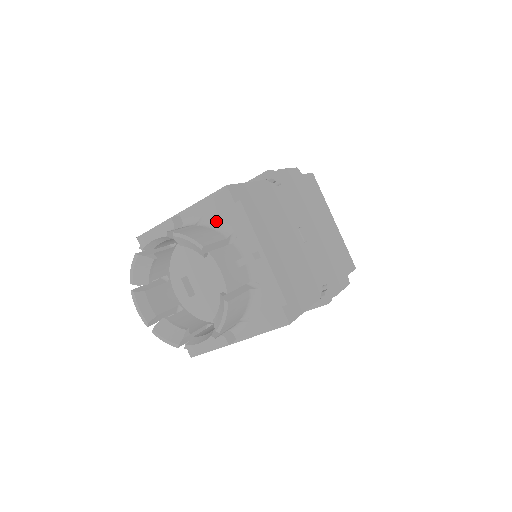
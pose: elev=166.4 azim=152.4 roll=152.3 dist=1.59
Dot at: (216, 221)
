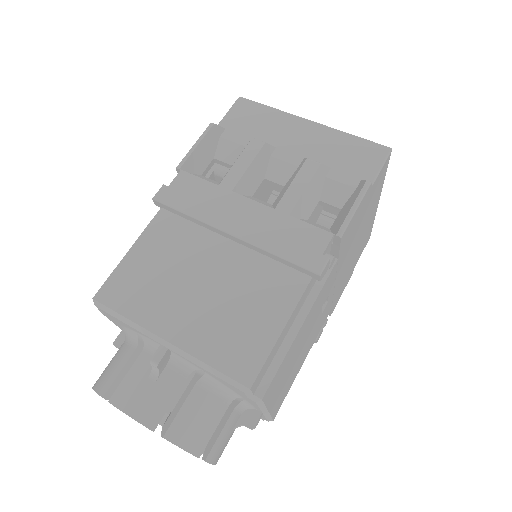
Dot at: (220, 384)
